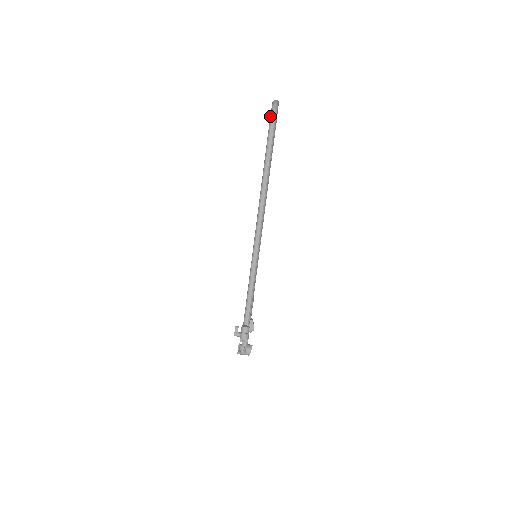
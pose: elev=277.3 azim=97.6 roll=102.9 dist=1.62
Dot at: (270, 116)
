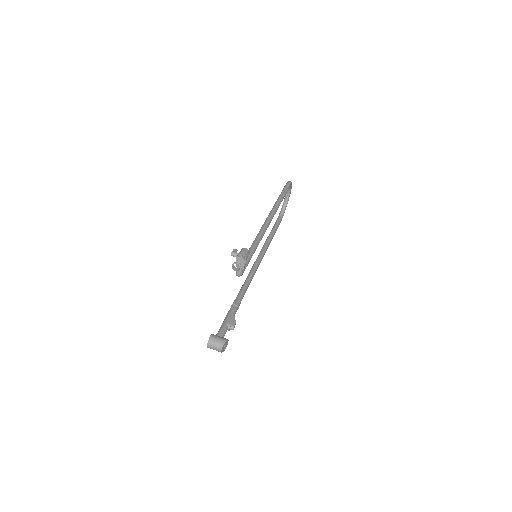
Dot at: occluded
